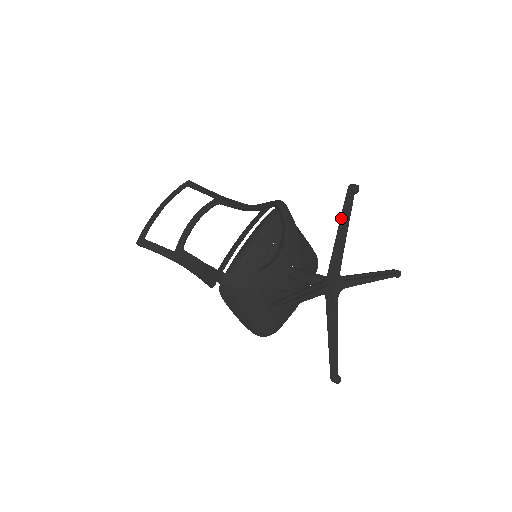
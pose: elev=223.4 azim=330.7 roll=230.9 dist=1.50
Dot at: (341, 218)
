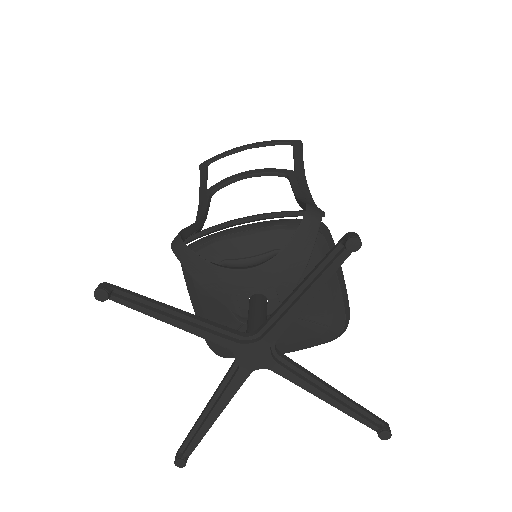
Dot at: (312, 271)
